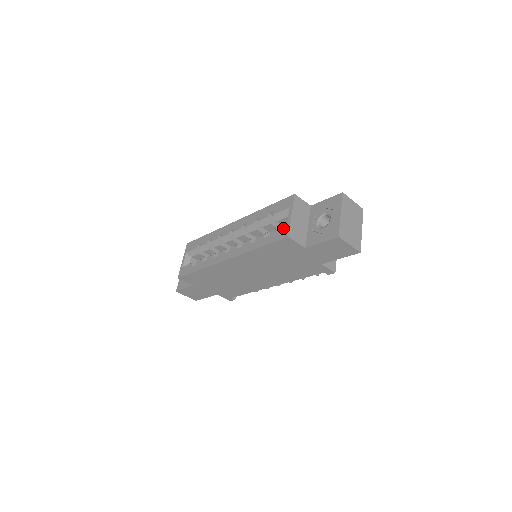
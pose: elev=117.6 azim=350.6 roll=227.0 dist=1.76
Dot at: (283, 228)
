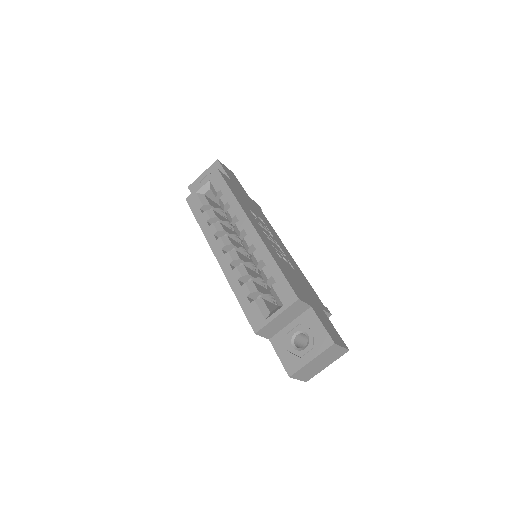
Dot at: (261, 317)
